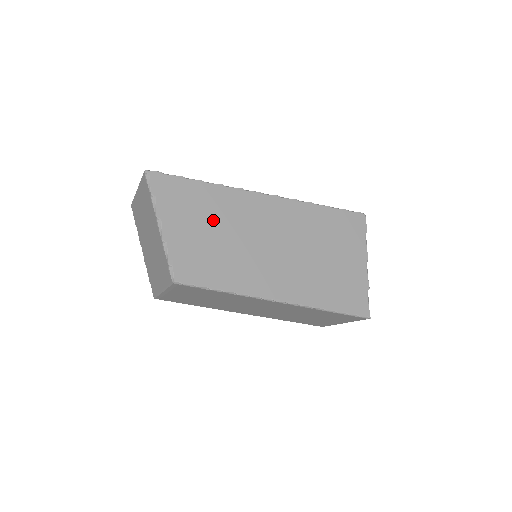
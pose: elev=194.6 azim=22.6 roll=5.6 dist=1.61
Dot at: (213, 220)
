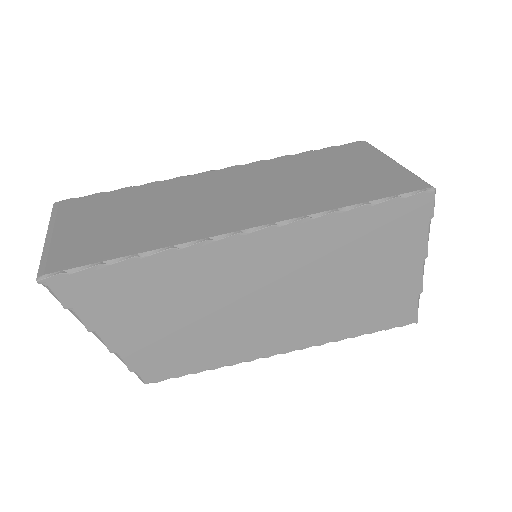
Dot at: (173, 302)
